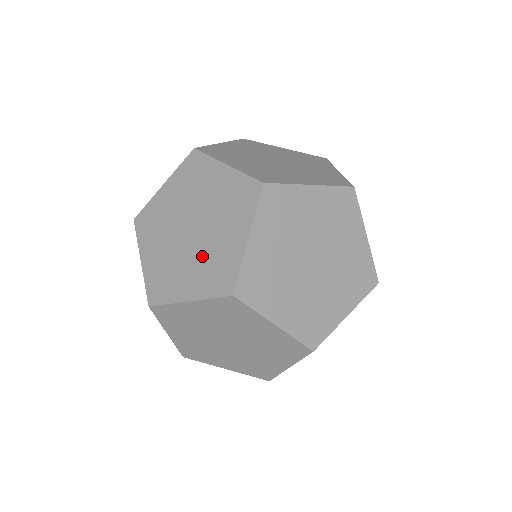
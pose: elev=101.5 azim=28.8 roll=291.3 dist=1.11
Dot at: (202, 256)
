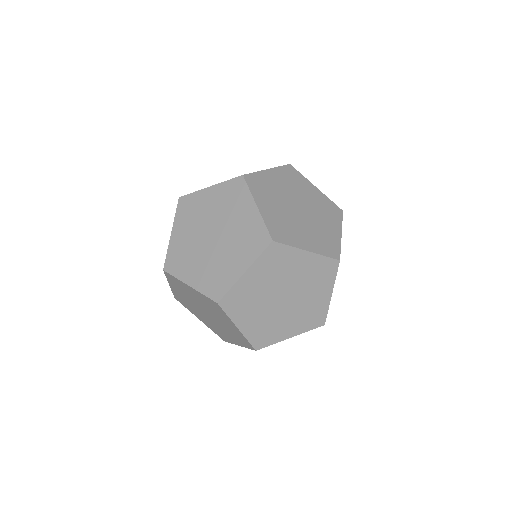
Dot at: (225, 328)
